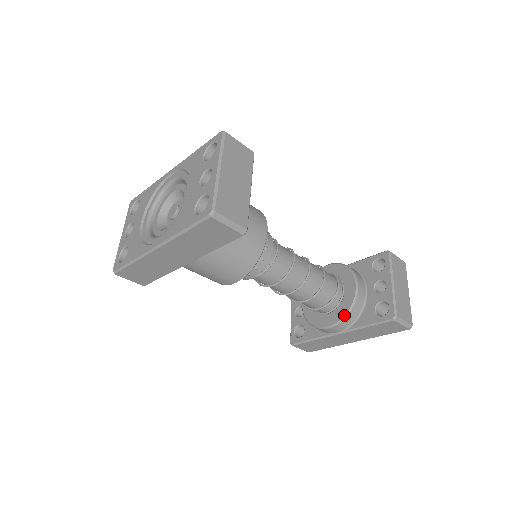
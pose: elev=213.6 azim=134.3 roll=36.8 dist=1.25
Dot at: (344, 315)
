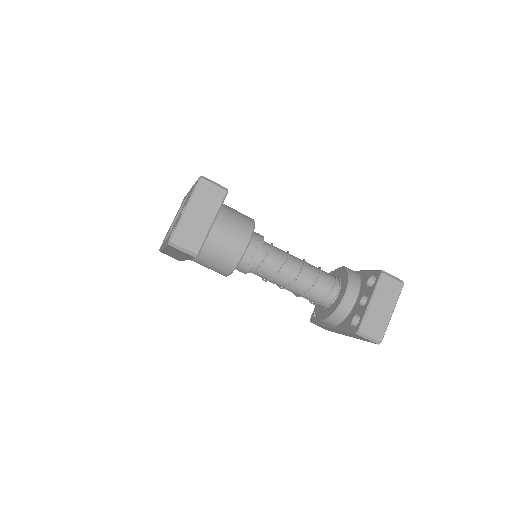
Dot at: (329, 315)
